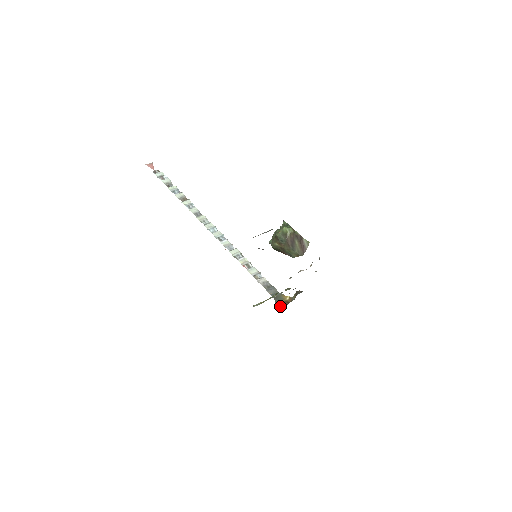
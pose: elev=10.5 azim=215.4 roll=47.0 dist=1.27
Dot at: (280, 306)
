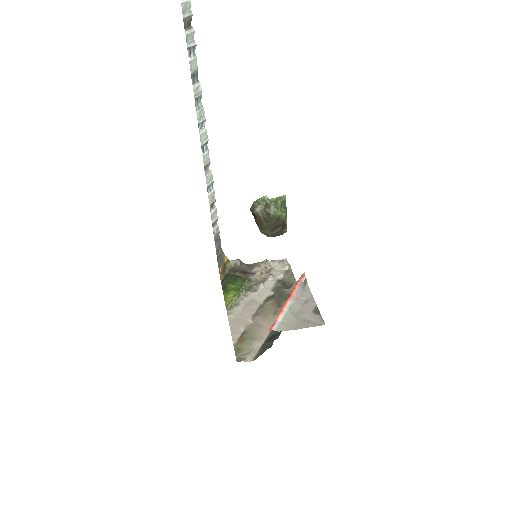
Dot at: (222, 275)
